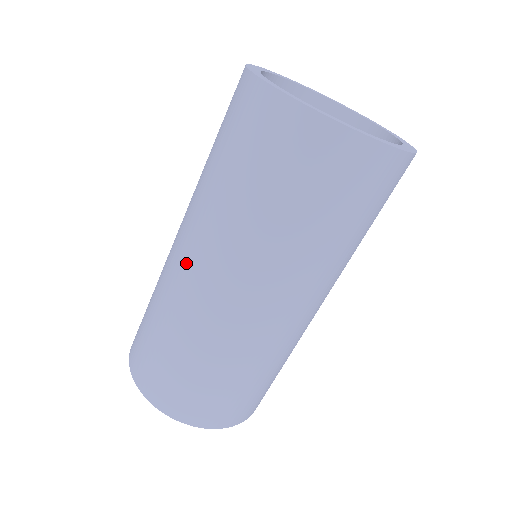
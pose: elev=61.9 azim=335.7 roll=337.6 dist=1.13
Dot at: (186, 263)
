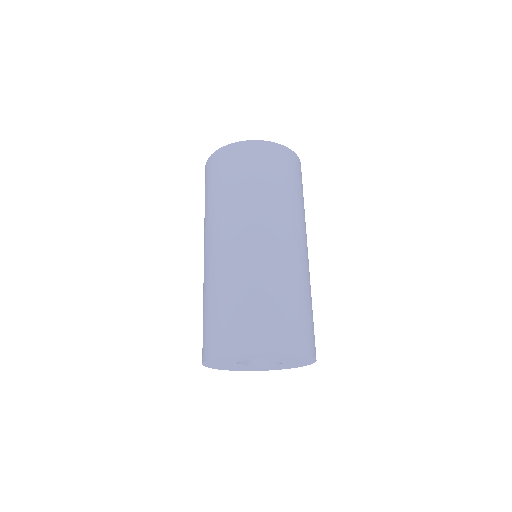
Dot at: occluded
